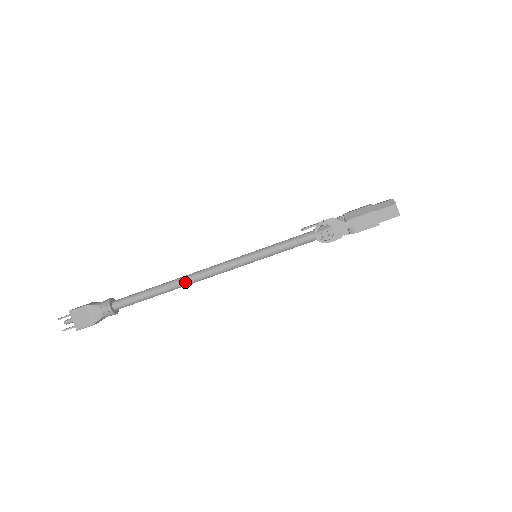
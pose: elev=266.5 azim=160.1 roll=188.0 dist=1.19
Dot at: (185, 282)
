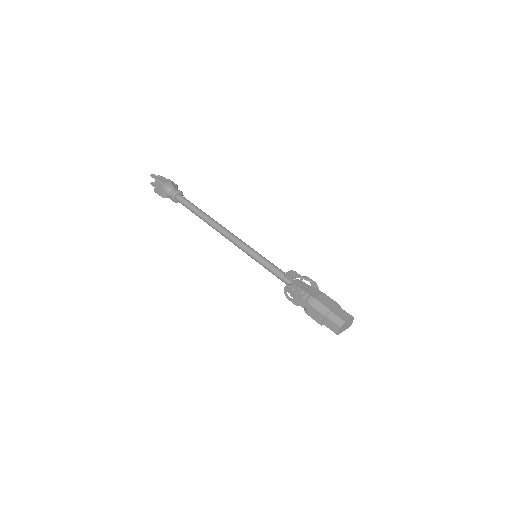
Dot at: (213, 227)
